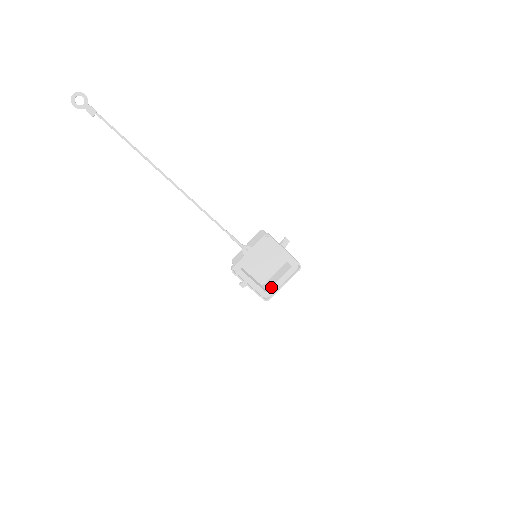
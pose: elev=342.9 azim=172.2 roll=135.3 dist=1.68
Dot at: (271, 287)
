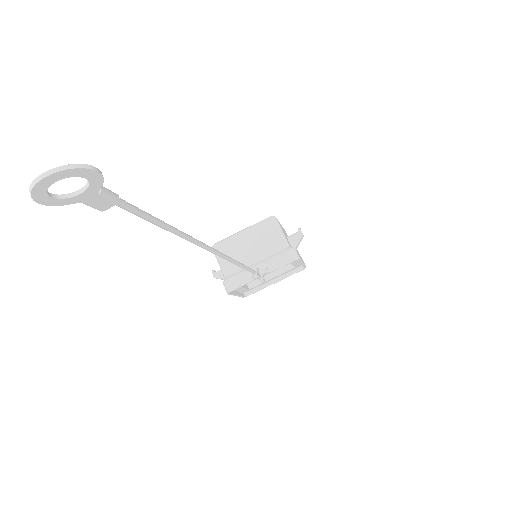
Dot at: (258, 285)
